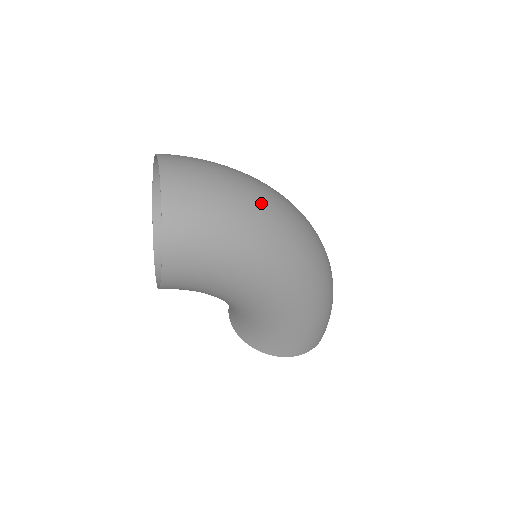
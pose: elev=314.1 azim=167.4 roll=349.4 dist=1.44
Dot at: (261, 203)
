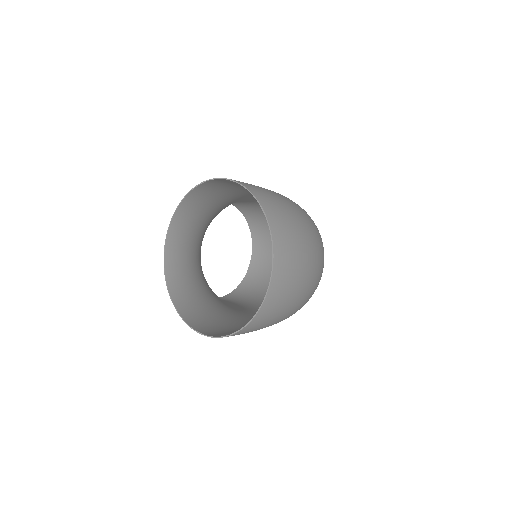
Dot at: occluded
